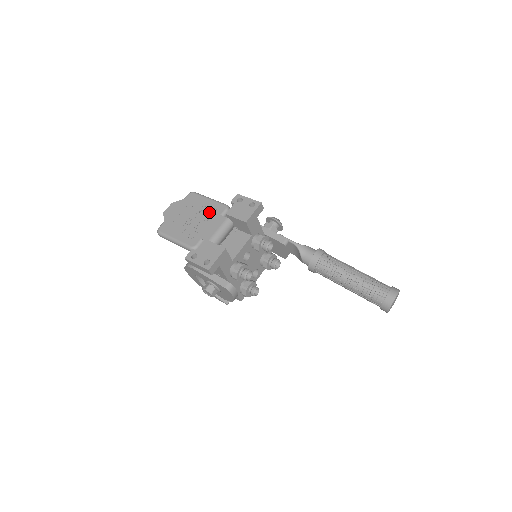
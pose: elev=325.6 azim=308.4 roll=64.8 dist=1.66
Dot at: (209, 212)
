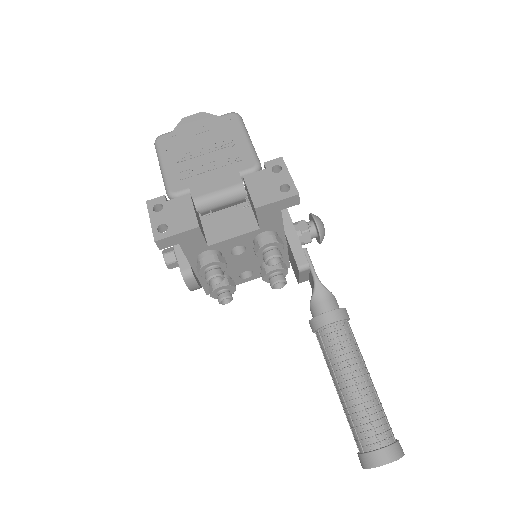
Dot at: (230, 157)
